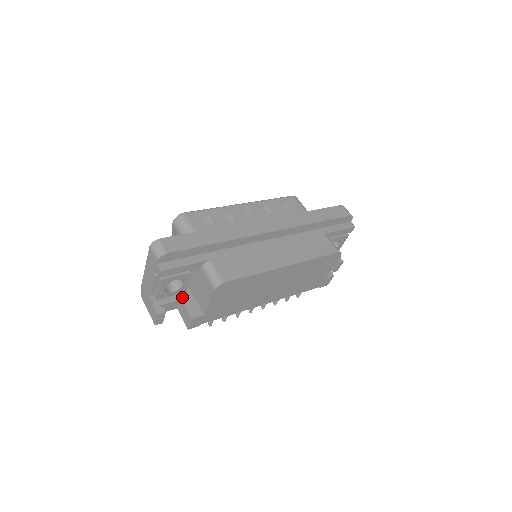
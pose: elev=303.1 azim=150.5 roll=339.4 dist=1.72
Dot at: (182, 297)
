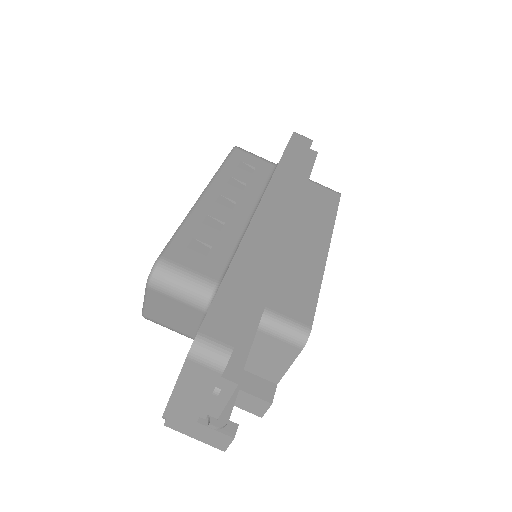
Dot at: occluded
